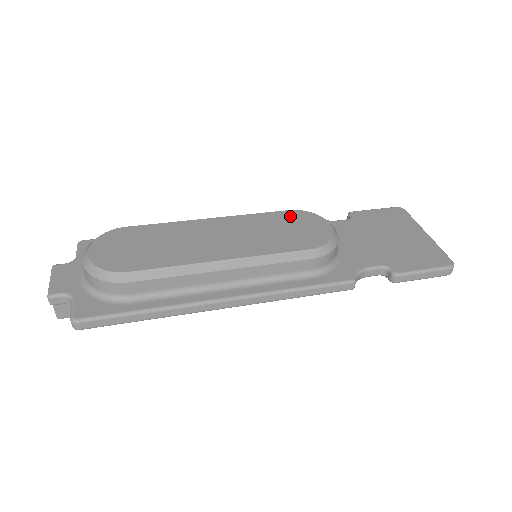
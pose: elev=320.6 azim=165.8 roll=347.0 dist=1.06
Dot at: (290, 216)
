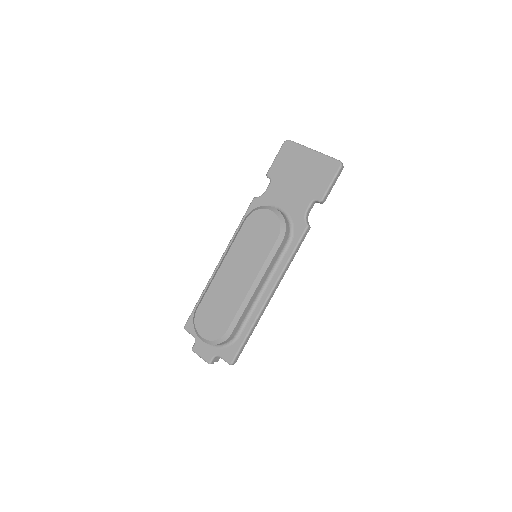
Dot at: (249, 225)
